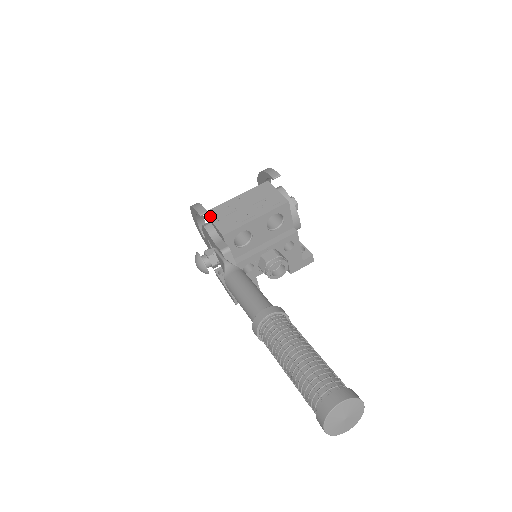
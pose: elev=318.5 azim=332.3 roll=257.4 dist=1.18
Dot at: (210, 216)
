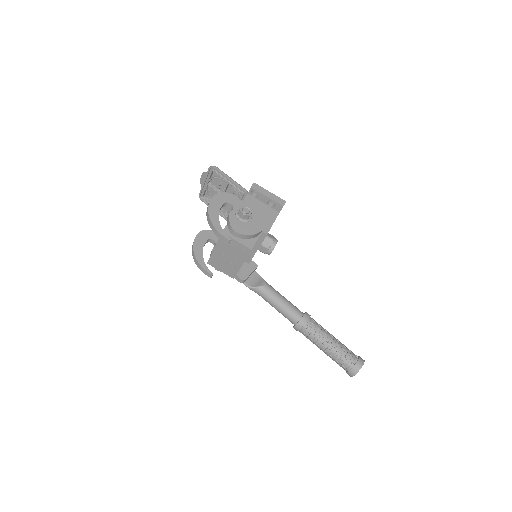
Dot at: (213, 266)
